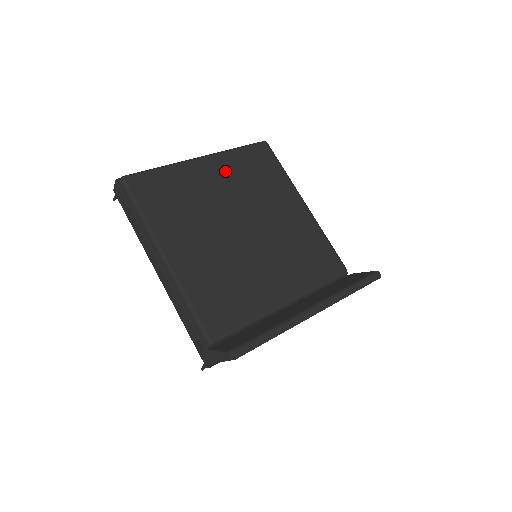
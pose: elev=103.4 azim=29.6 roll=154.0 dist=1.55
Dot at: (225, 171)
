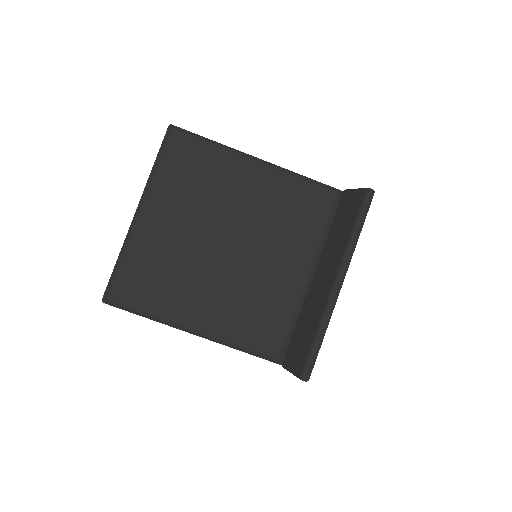
Dot at: (168, 204)
